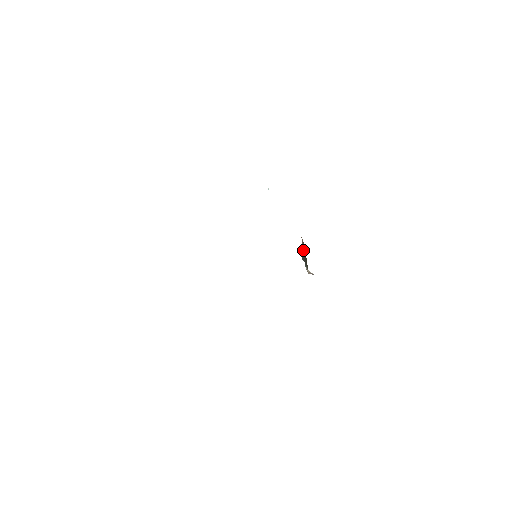
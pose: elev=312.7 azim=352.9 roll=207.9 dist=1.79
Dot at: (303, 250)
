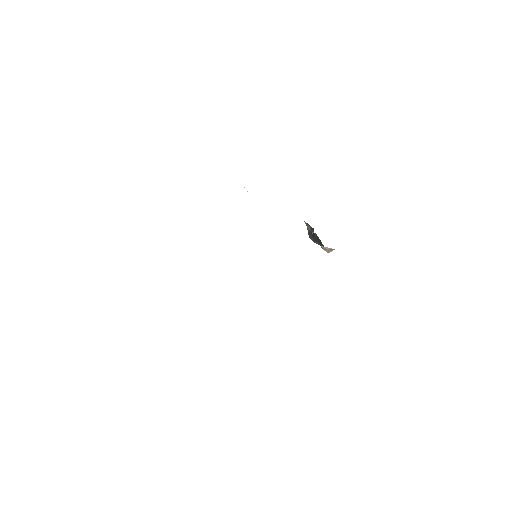
Dot at: (311, 232)
